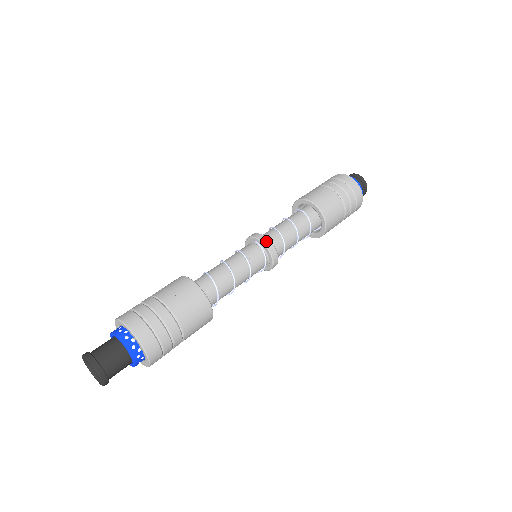
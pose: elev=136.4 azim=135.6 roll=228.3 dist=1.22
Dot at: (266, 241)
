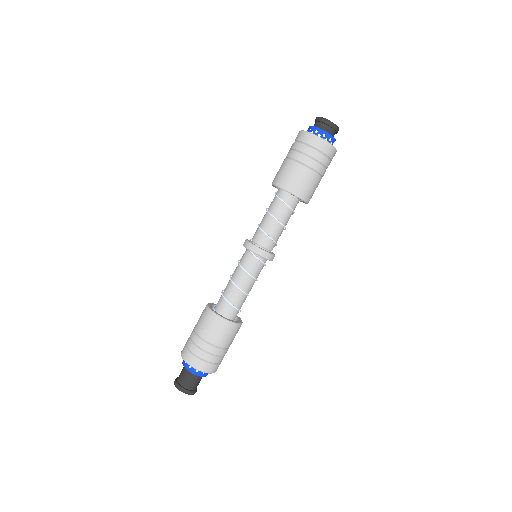
Dot at: (254, 249)
